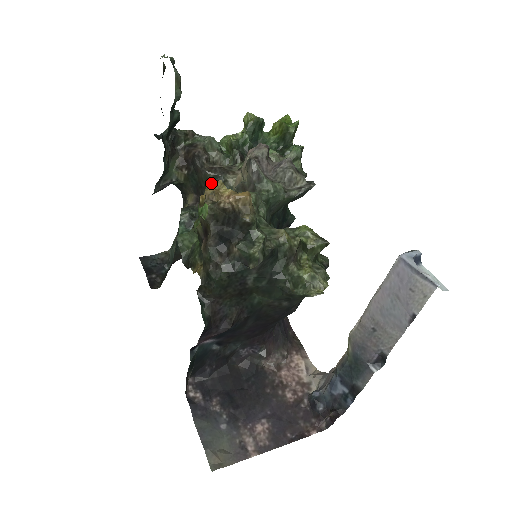
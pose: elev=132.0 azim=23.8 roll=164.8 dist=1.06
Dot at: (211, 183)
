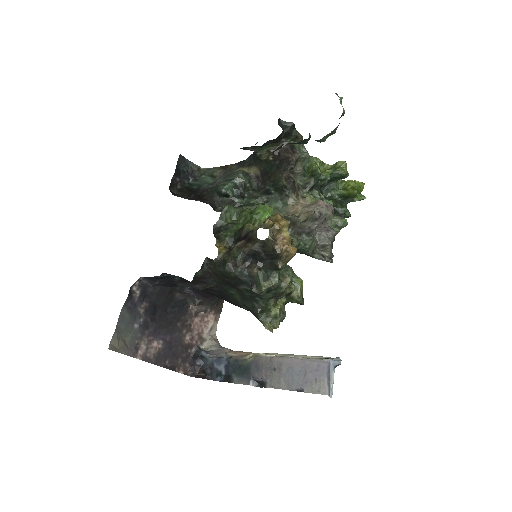
Dot at: (278, 185)
